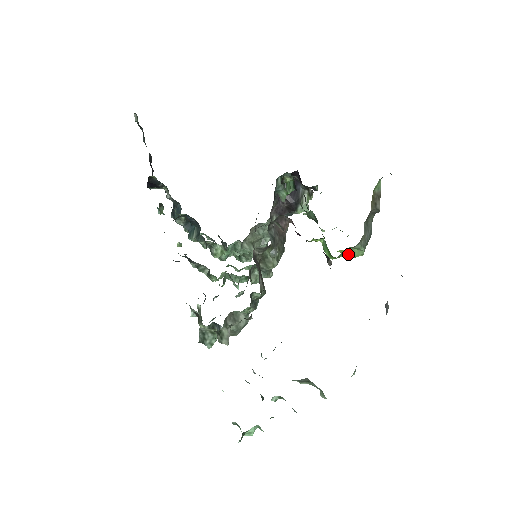
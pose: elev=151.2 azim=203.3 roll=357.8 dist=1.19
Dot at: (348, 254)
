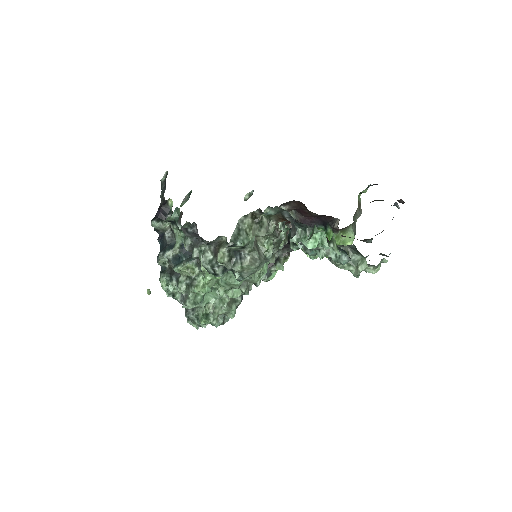
Dot at: (341, 243)
